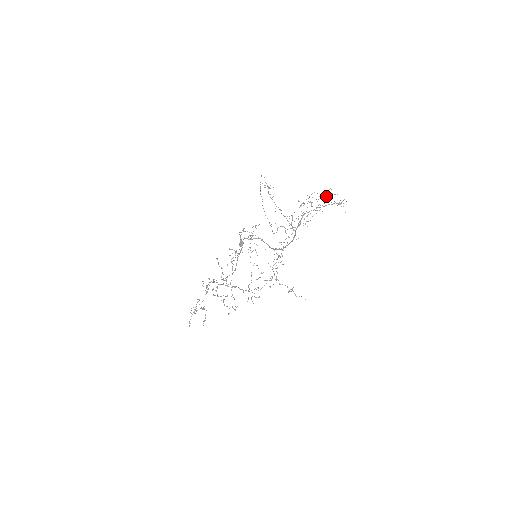
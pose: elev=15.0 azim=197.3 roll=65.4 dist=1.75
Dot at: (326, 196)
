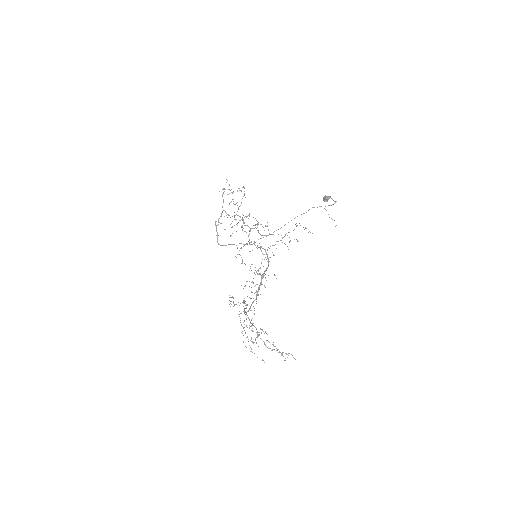
Dot at: occluded
